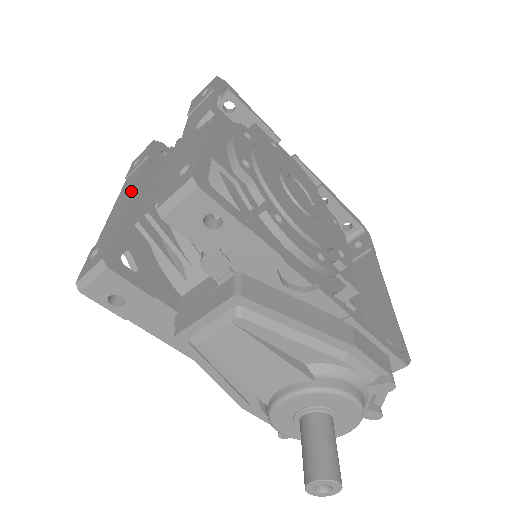
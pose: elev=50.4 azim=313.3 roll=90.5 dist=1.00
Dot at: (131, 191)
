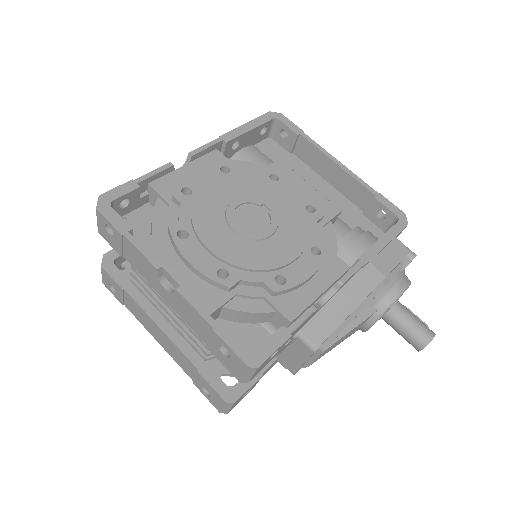
Dot at: (160, 331)
